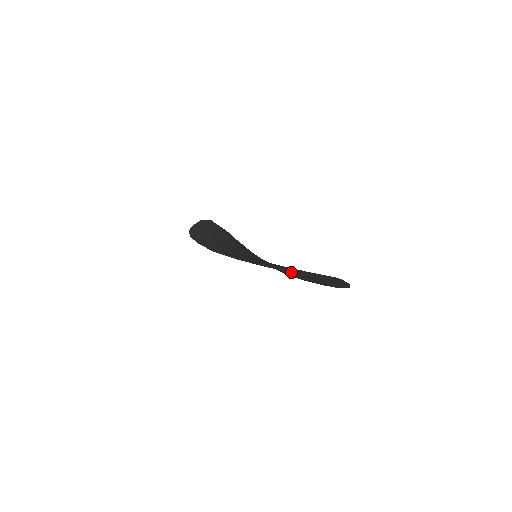
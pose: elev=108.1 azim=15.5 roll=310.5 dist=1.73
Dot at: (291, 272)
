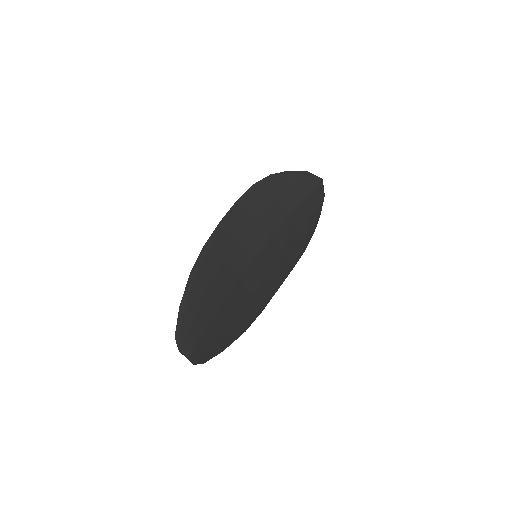
Dot at: (179, 310)
